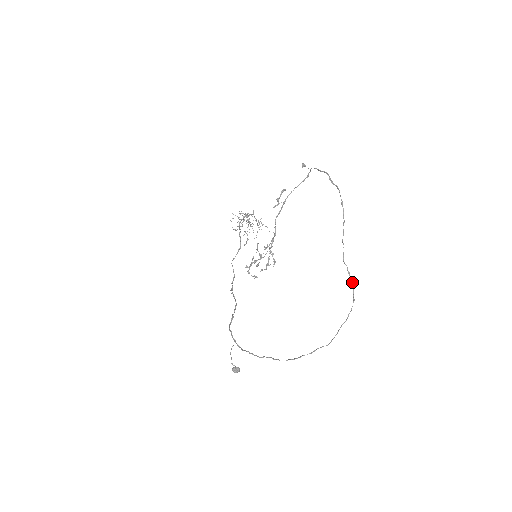
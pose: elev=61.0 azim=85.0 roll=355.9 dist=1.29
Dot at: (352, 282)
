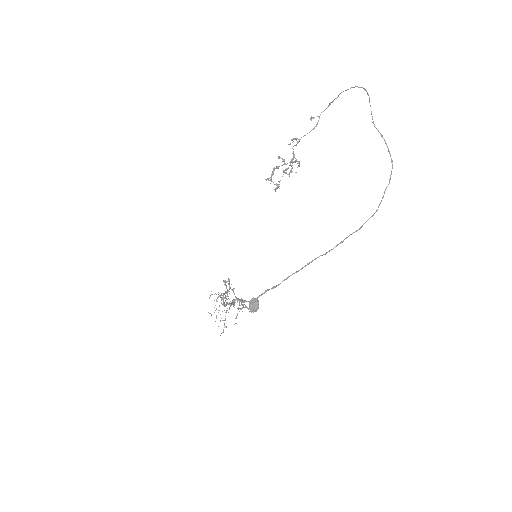
Dot at: (386, 144)
